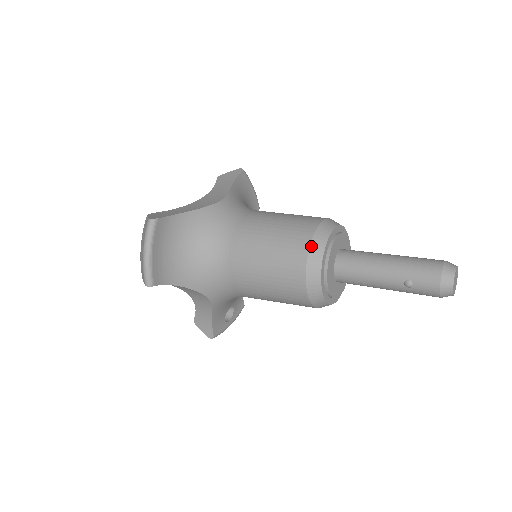
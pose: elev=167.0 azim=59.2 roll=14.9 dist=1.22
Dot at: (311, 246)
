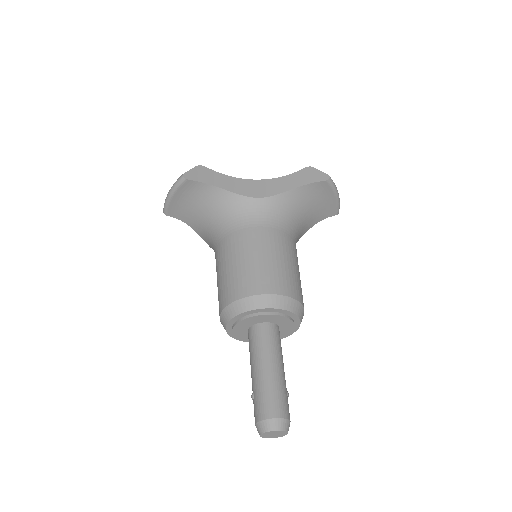
Dot at: (236, 302)
